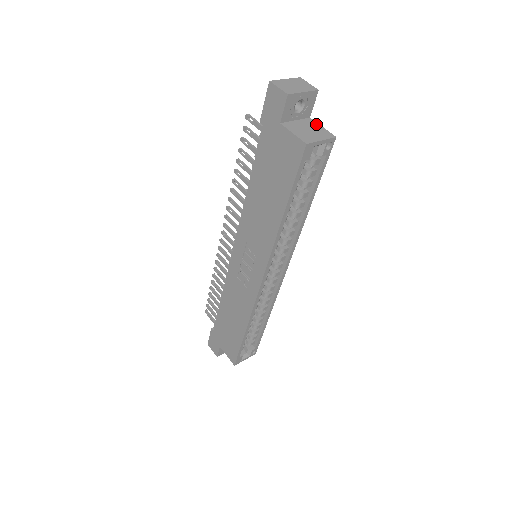
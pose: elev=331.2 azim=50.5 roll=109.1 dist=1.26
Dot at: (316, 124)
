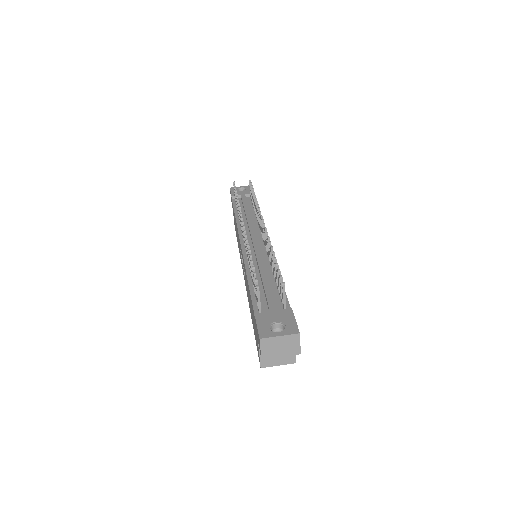
Dot at: occluded
